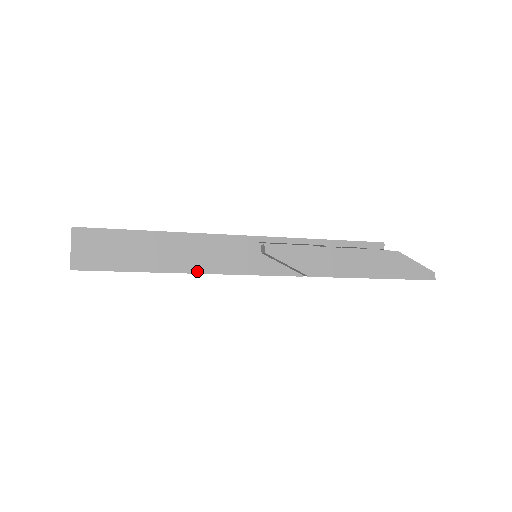
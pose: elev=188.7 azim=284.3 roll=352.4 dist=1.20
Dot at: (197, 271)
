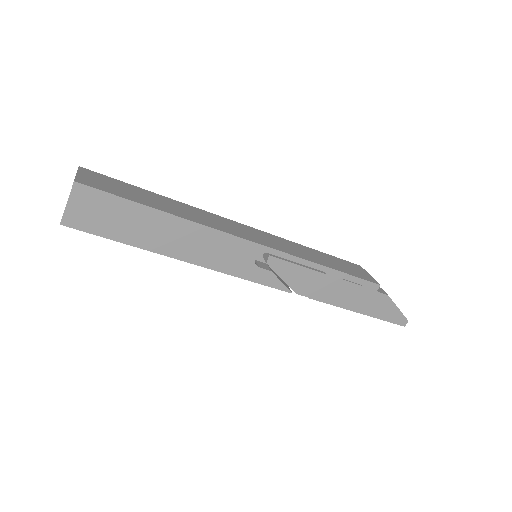
Dot at: (193, 261)
